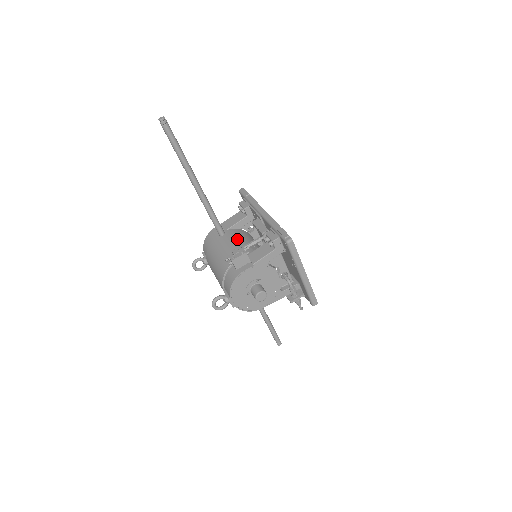
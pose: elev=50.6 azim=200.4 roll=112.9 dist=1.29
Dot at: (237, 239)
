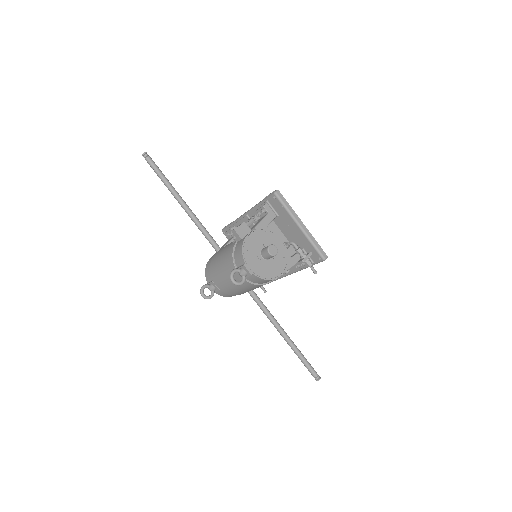
Dot at: occluded
